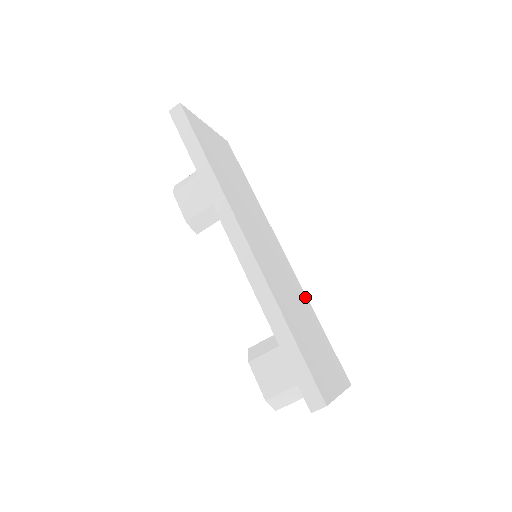
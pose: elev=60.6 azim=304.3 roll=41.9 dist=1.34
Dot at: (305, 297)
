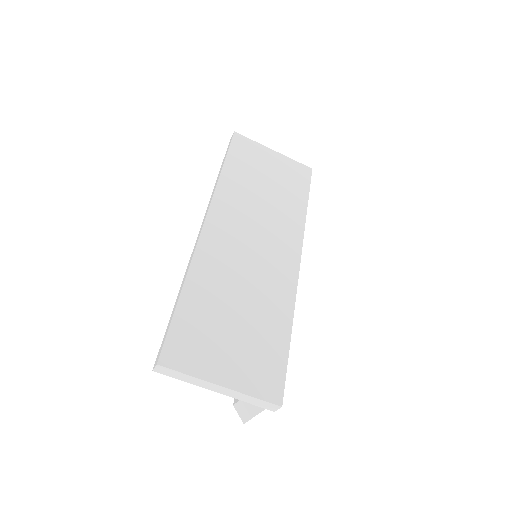
Dot at: (289, 304)
